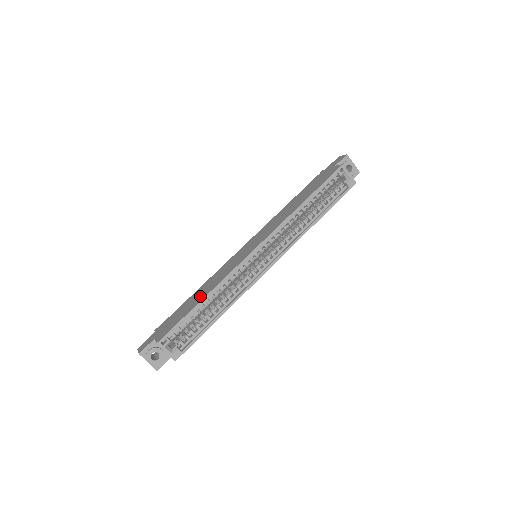
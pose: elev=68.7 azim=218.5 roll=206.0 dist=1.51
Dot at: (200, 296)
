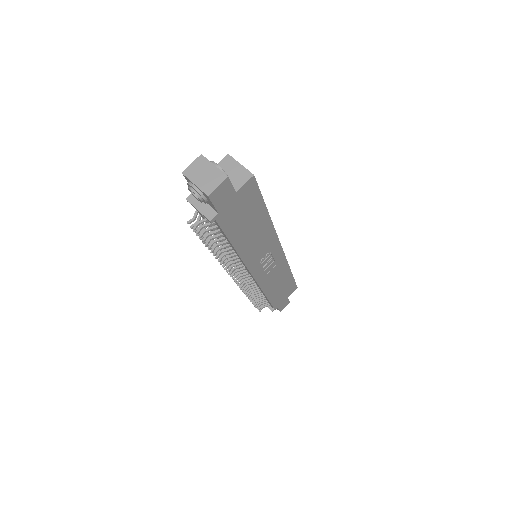
Dot at: occluded
